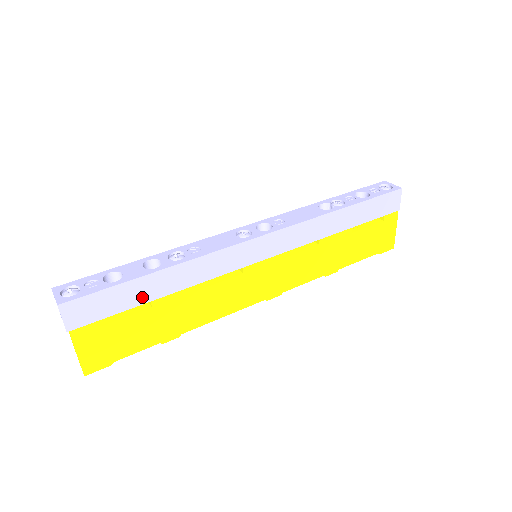
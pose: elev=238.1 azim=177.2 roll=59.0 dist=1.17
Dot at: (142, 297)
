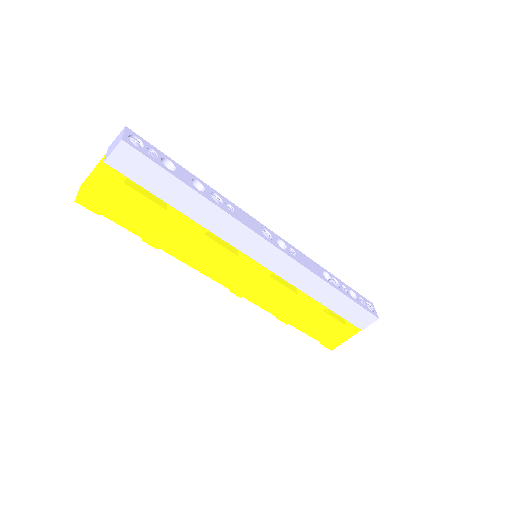
Dot at: (170, 197)
